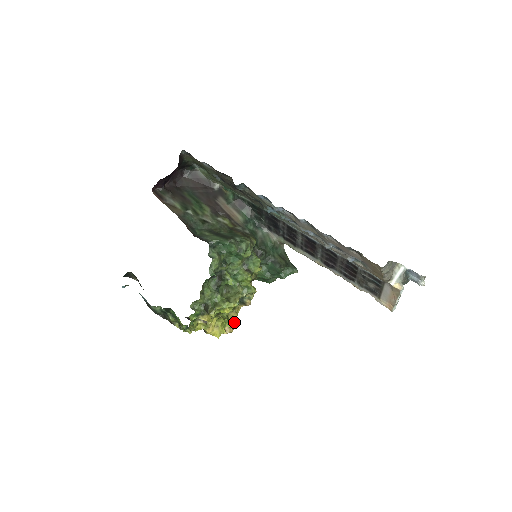
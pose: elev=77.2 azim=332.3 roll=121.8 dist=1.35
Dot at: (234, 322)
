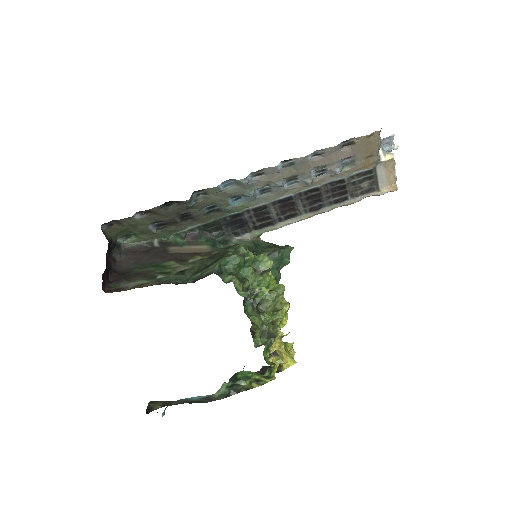
Dot at: occluded
